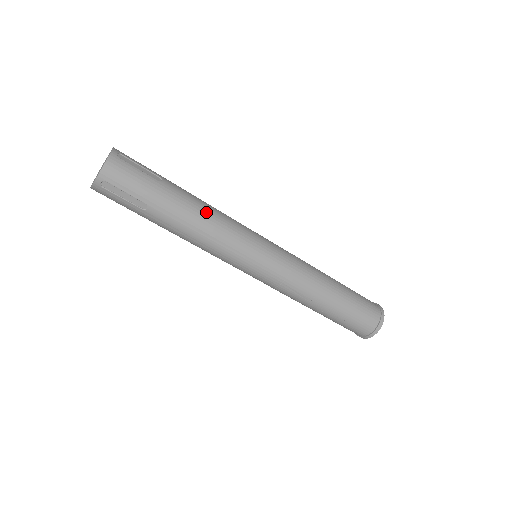
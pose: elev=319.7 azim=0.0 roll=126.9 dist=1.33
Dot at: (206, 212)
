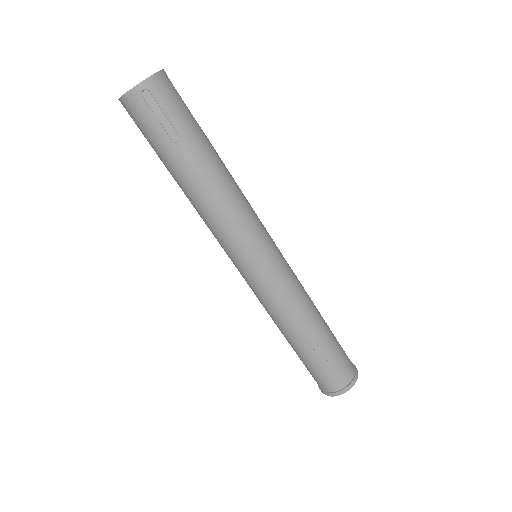
Dot at: (232, 178)
